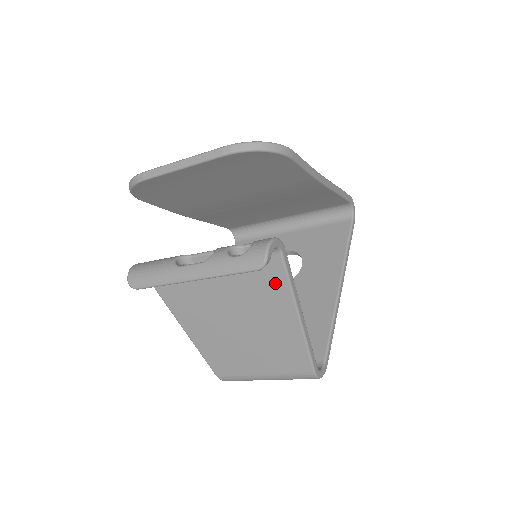
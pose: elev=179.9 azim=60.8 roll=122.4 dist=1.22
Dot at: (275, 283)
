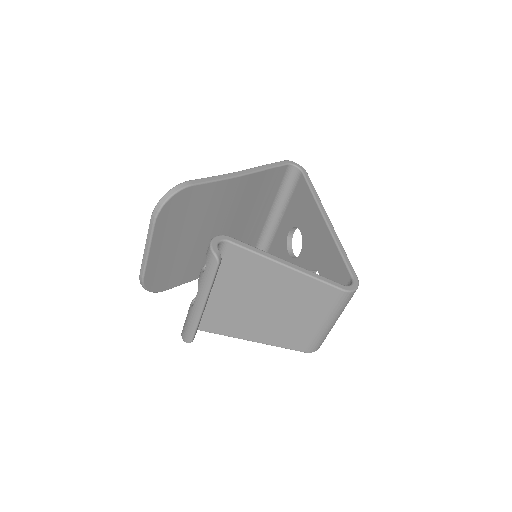
Dot at: (249, 261)
